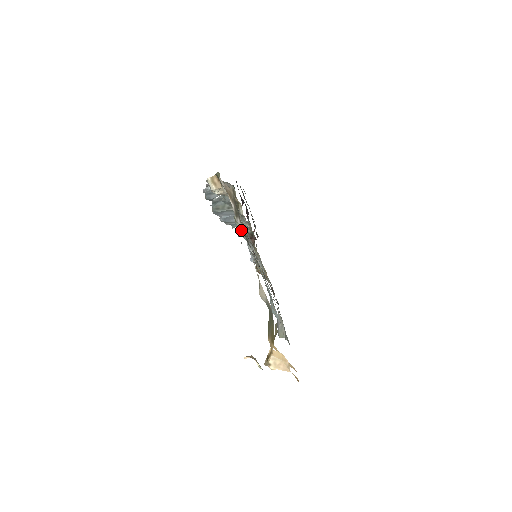
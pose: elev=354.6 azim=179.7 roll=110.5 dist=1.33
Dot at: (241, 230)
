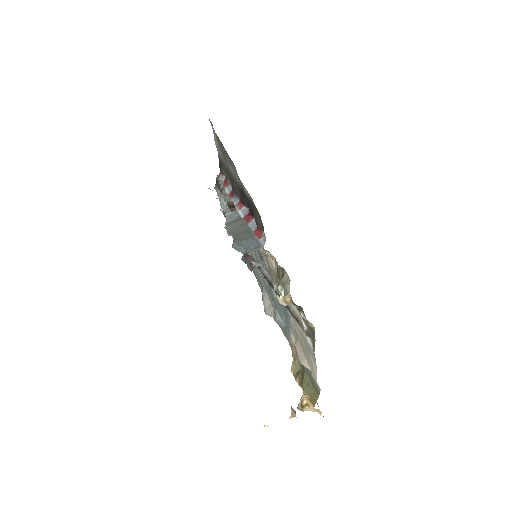
Dot at: occluded
